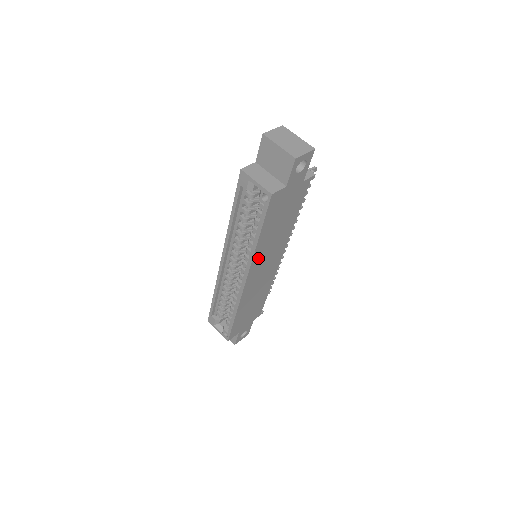
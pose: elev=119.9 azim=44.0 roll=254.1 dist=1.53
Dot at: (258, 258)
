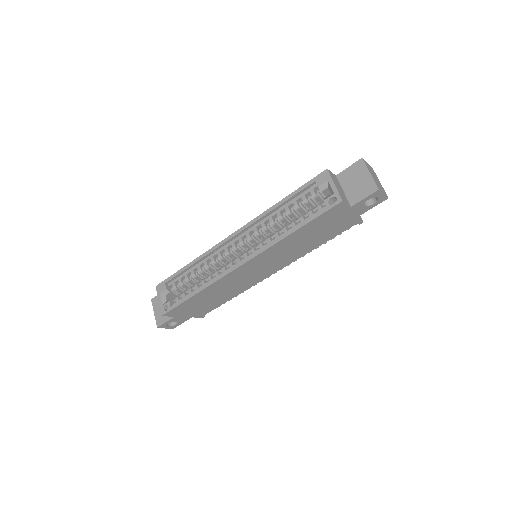
Dot at: (271, 251)
